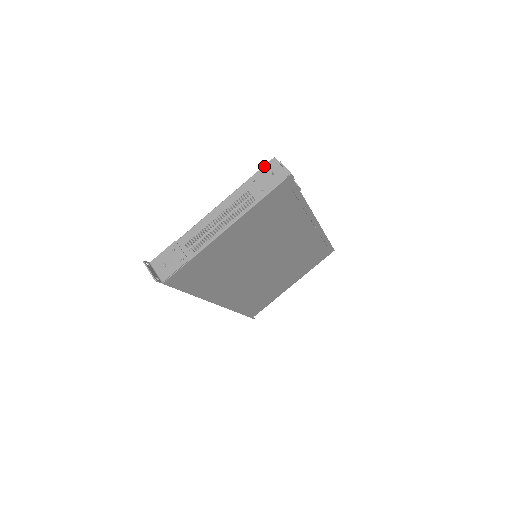
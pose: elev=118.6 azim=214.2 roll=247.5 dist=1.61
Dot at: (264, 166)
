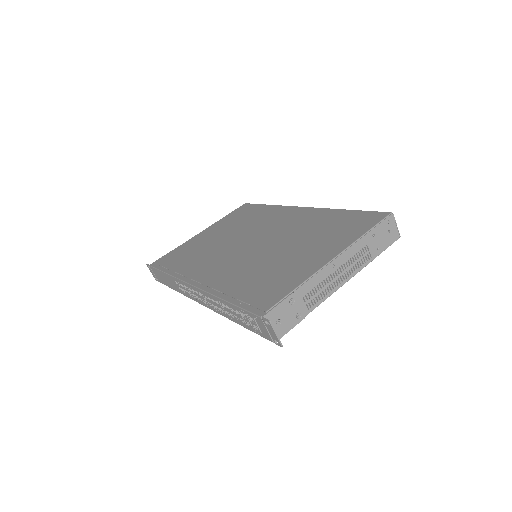
Dot at: (384, 221)
